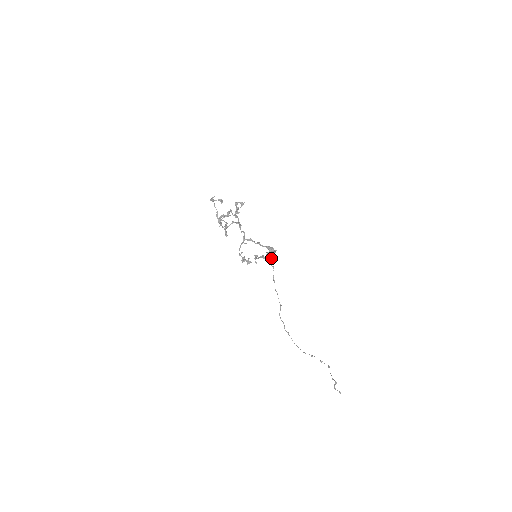
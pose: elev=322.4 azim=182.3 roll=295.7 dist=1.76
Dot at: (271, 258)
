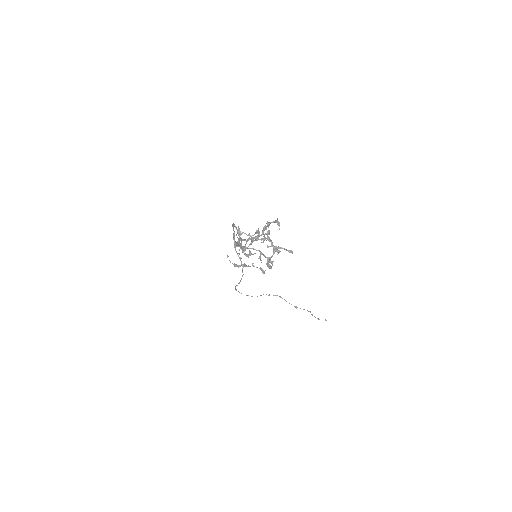
Dot at: occluded
